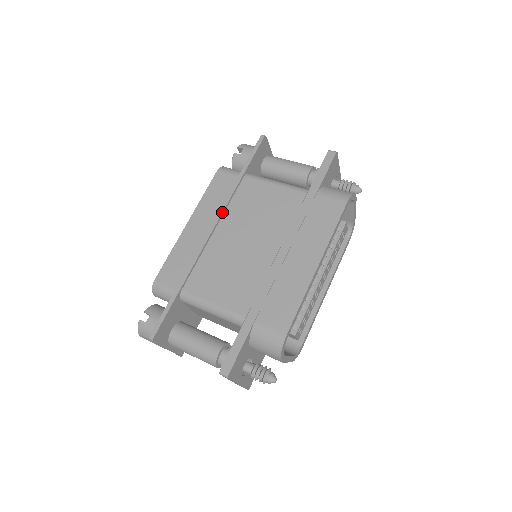
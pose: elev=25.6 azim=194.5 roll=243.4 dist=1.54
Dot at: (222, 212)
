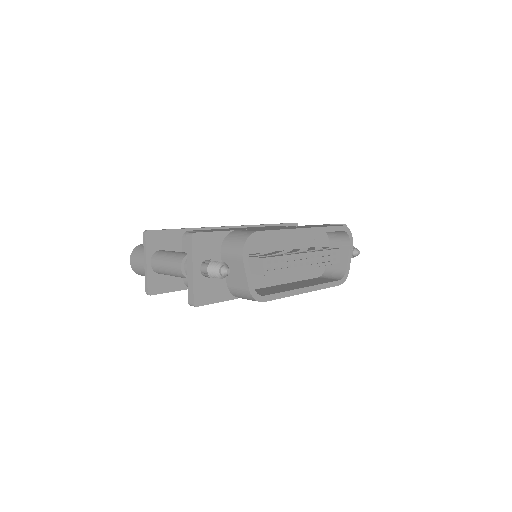
Dot at: (245, 225)
